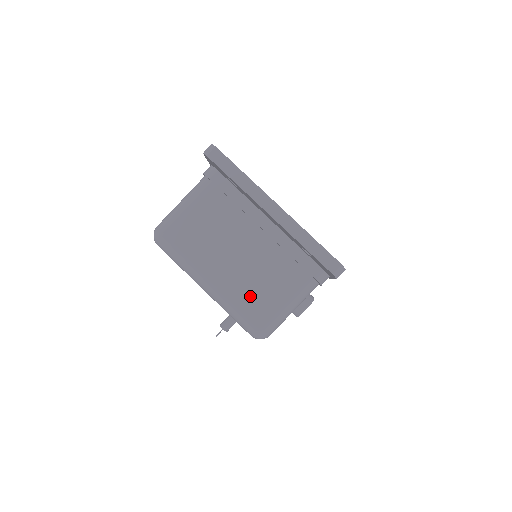
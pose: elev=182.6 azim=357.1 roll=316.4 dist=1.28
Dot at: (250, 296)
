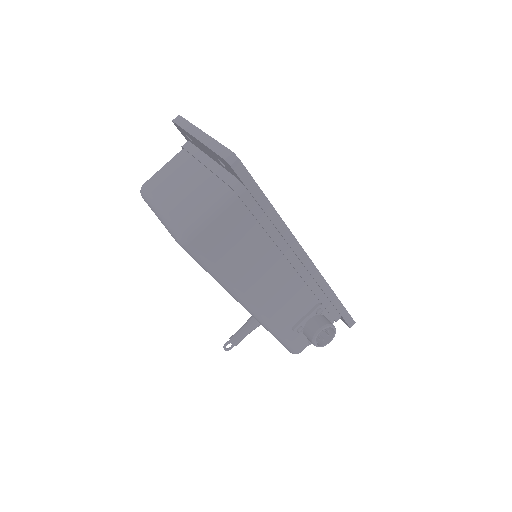
Dot at: (181, 209)
